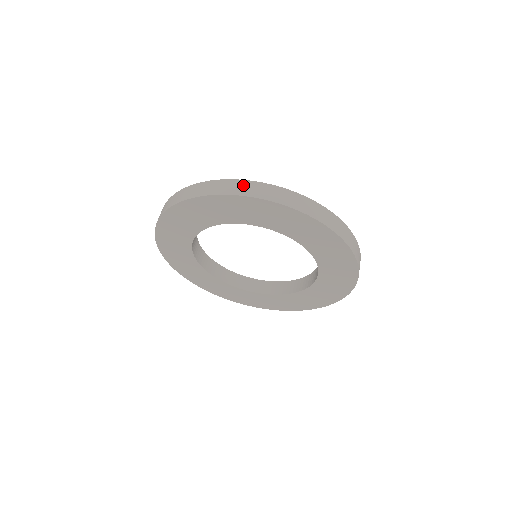
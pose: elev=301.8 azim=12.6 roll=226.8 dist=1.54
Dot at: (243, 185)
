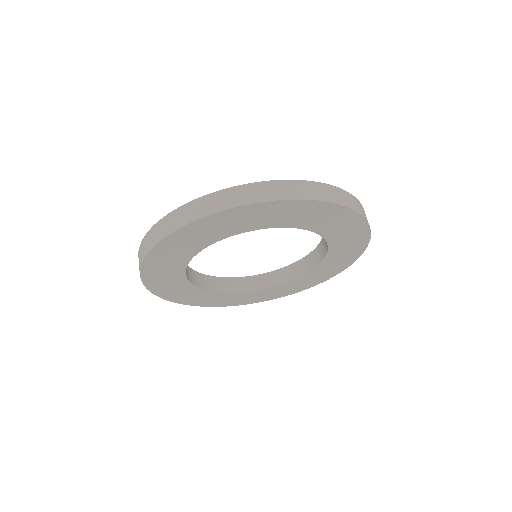
Dot at: (343, 194)
